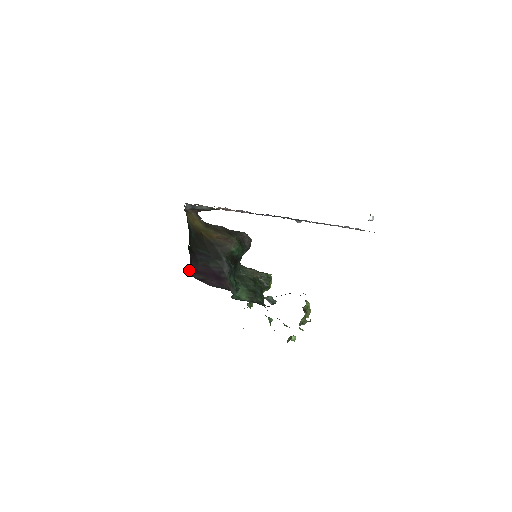
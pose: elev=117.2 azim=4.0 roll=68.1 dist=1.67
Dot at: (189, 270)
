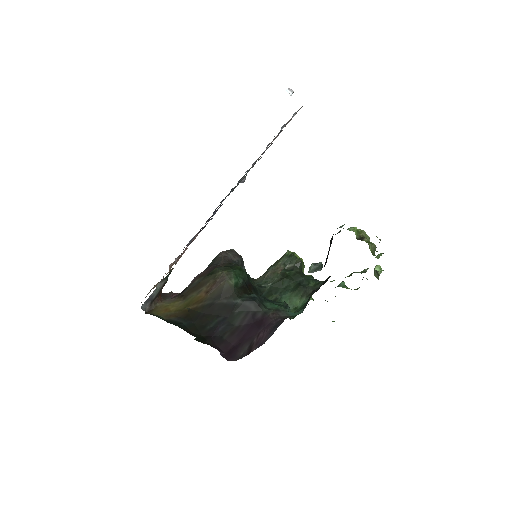
Dot at: (227, 359)
